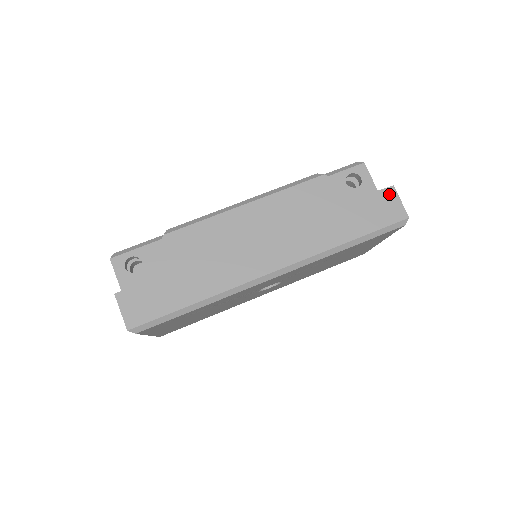
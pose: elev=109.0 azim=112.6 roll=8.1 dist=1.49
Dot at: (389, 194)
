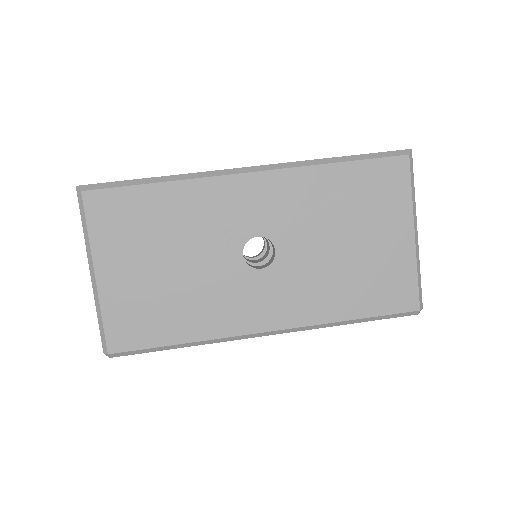
Dot at: occluded
